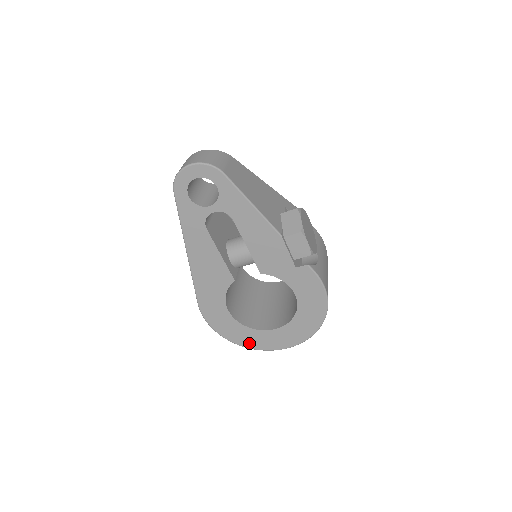
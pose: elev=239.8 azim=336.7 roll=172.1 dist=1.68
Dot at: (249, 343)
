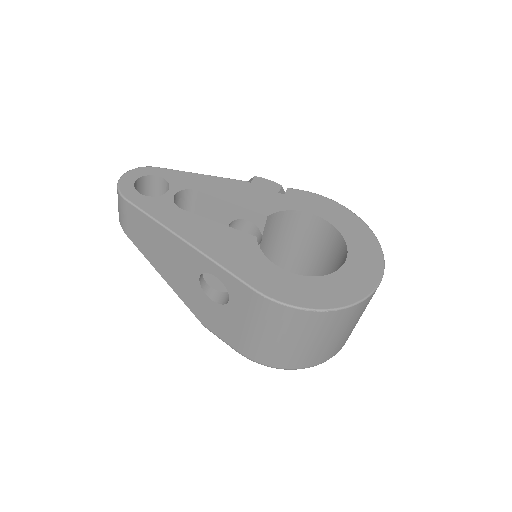
Dot at: (352, 294)
